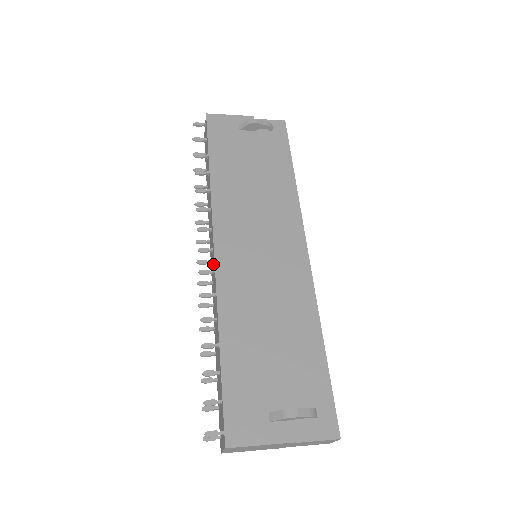
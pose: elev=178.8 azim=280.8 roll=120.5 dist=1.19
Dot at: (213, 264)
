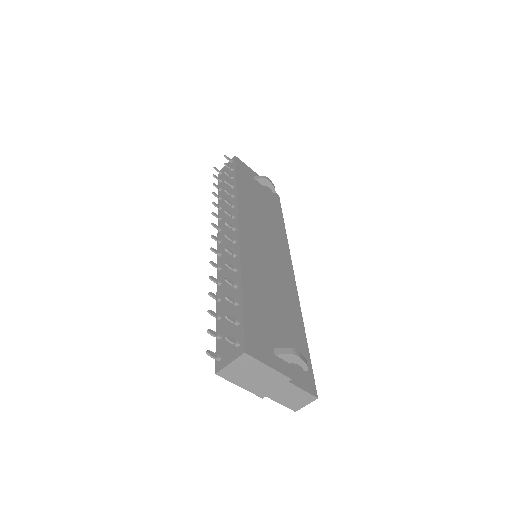
Dot at: occluded
